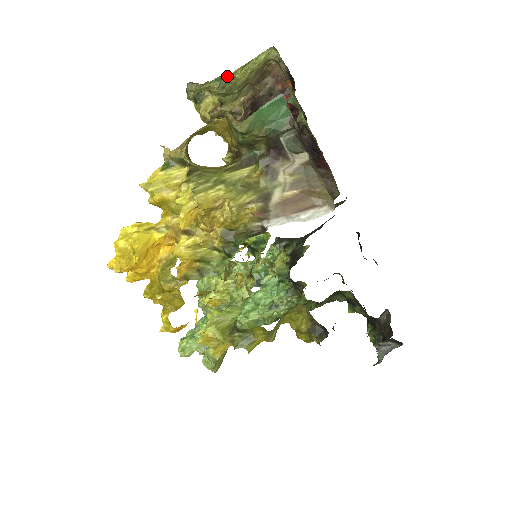
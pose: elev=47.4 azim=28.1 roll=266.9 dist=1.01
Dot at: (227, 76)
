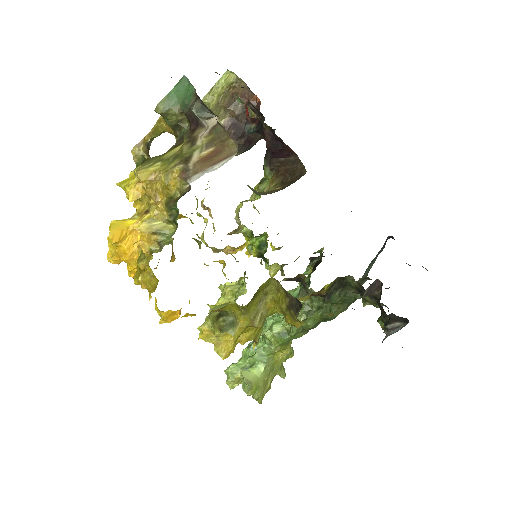
Dot at: occluded
